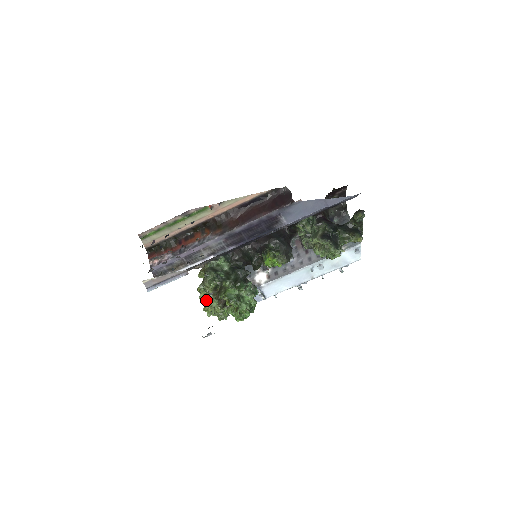
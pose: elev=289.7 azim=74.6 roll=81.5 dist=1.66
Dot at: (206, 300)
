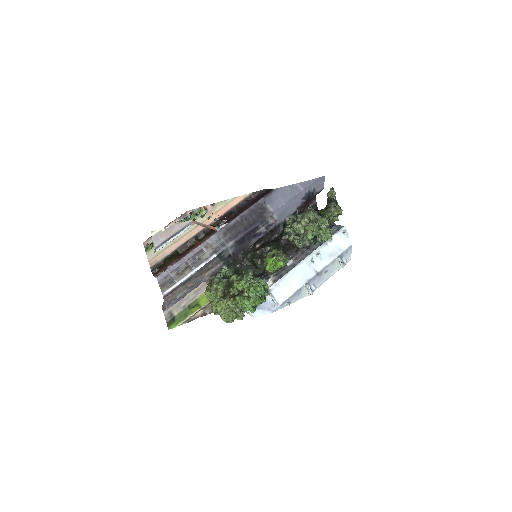
Dot at: occluded
